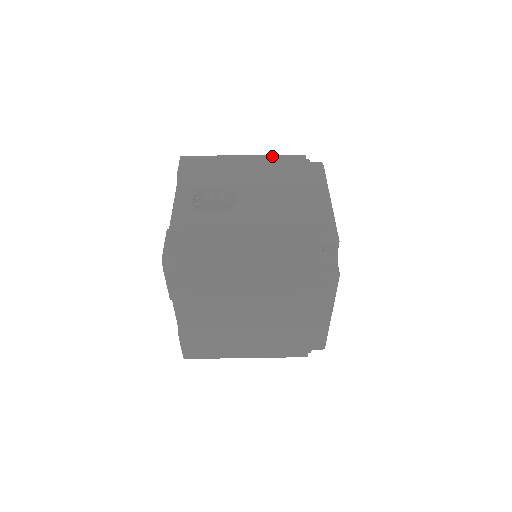
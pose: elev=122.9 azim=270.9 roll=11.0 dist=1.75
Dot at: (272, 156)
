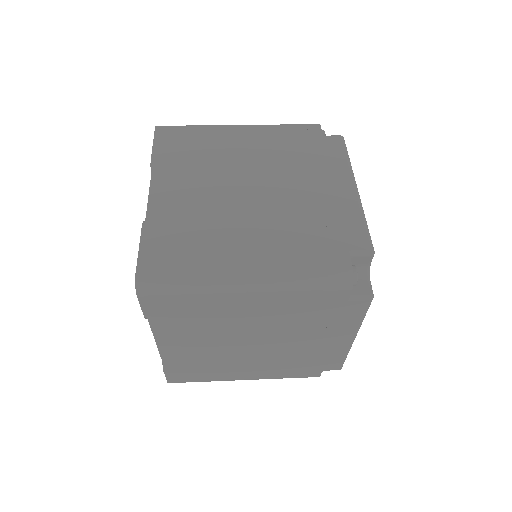
Dot at: occluded
